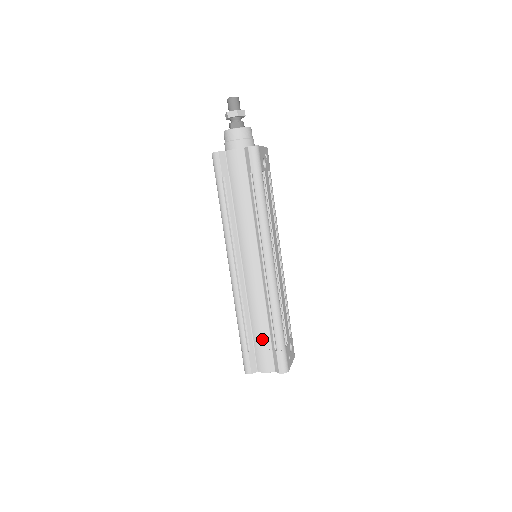
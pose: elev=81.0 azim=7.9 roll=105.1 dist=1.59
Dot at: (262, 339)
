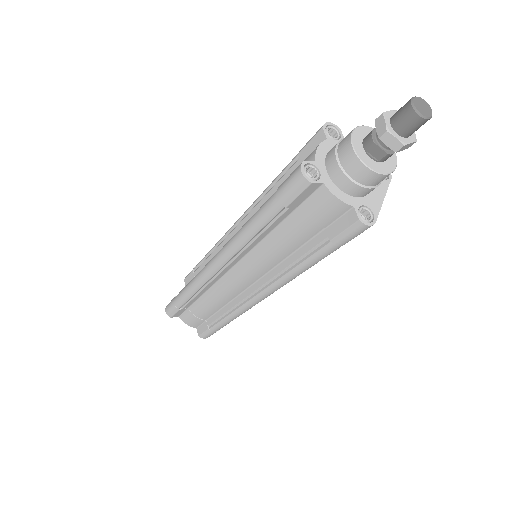
Dot at: (202, 313)
